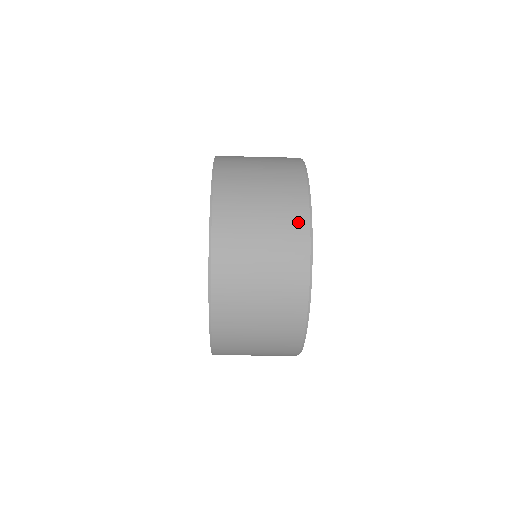
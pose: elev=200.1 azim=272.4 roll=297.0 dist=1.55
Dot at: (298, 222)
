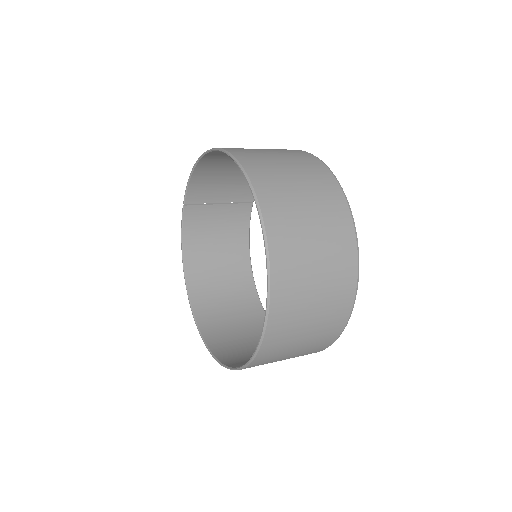
Dot at: (339, 206)
